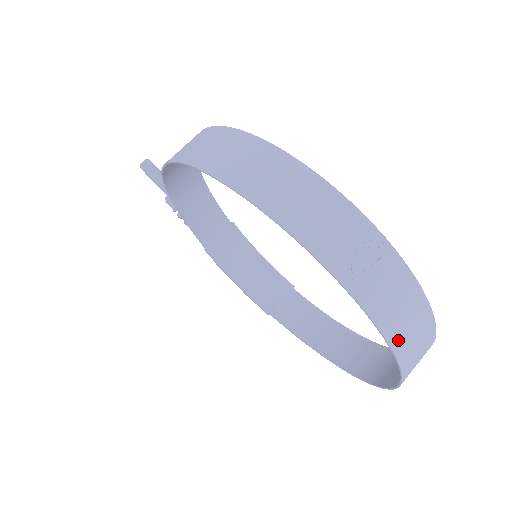
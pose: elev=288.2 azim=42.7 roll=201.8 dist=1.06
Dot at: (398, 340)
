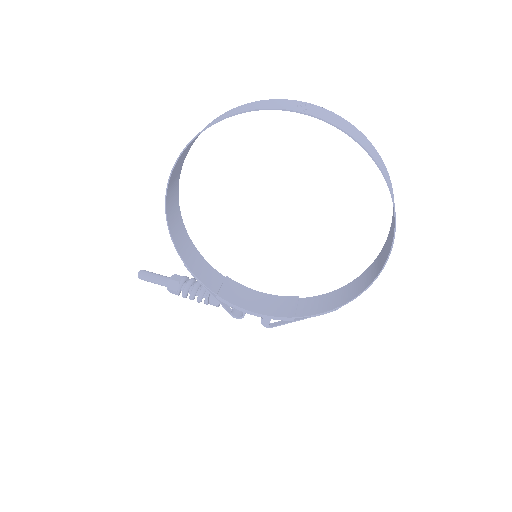
Dot at: (358, 139)
